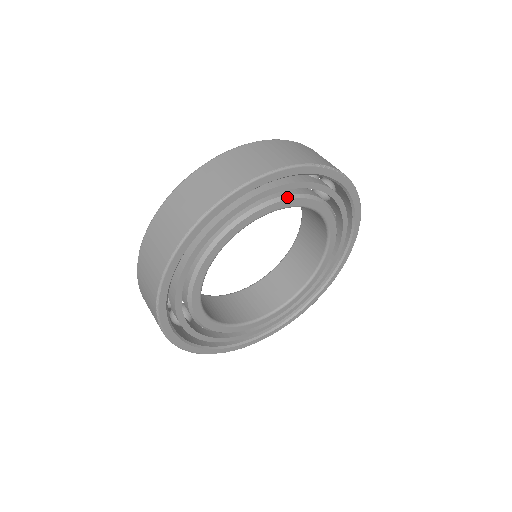
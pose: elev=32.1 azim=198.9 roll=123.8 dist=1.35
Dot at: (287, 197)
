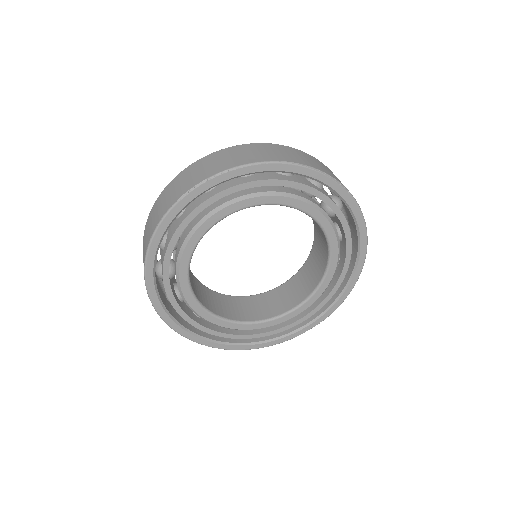
Dot at: (192, 232)
